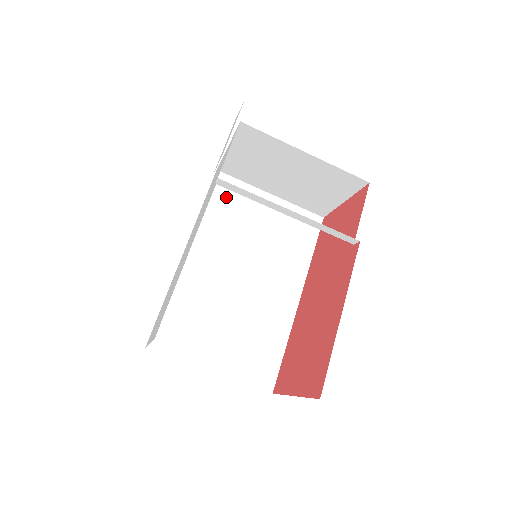
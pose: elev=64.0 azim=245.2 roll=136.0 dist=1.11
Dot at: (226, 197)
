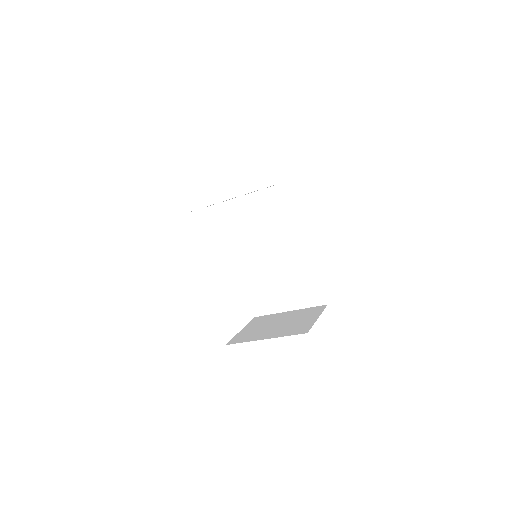
Dot at: (233, 215)
